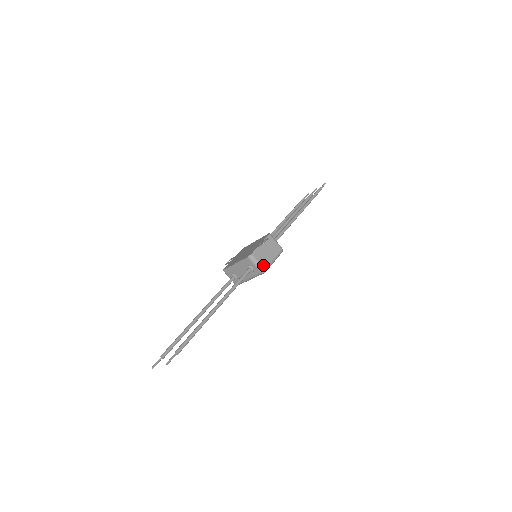
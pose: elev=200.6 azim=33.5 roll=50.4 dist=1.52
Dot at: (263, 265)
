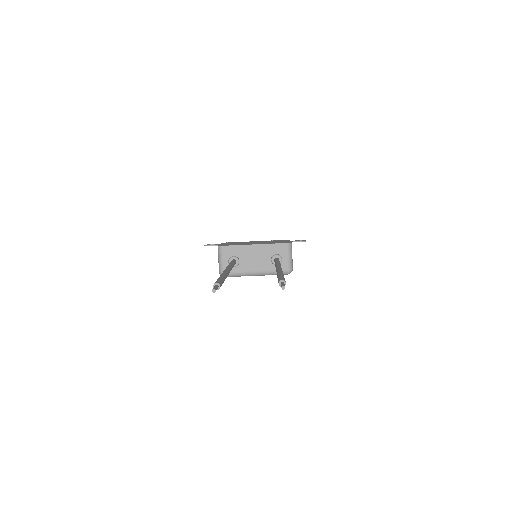
Dot at: (292, 264)
